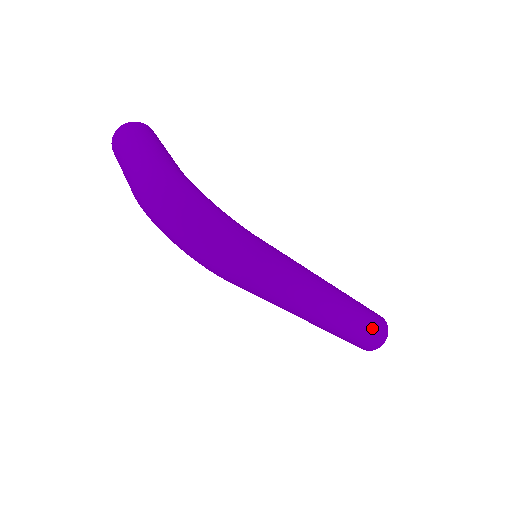
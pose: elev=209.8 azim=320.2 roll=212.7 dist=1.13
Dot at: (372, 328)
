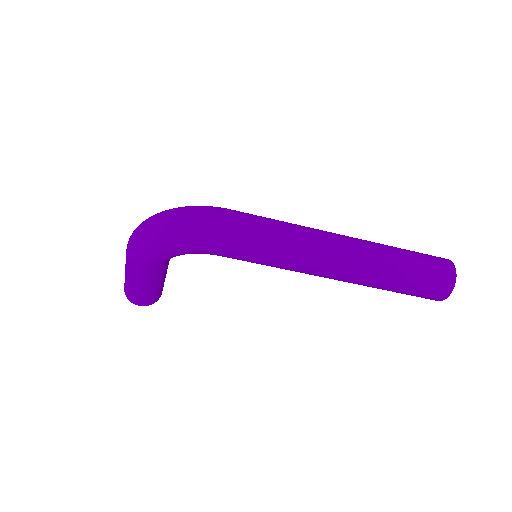
Dot at: (420, 255)
